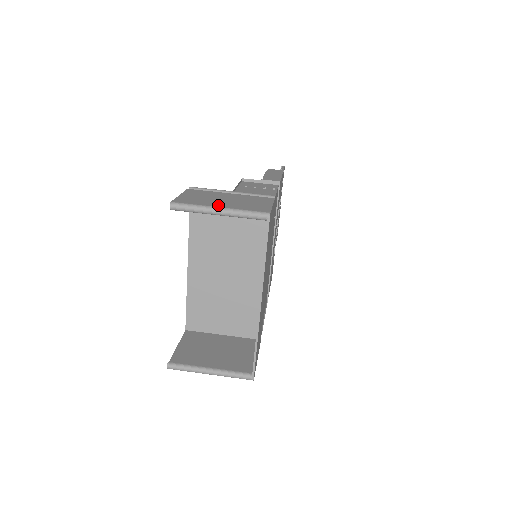
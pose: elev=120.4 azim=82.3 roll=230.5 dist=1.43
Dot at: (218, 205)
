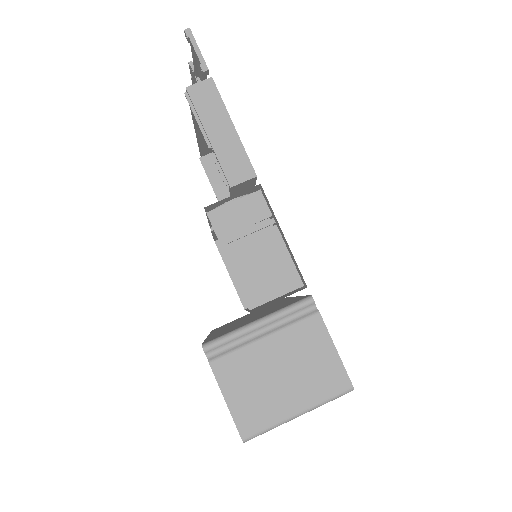
Dot at: (292, 408)
